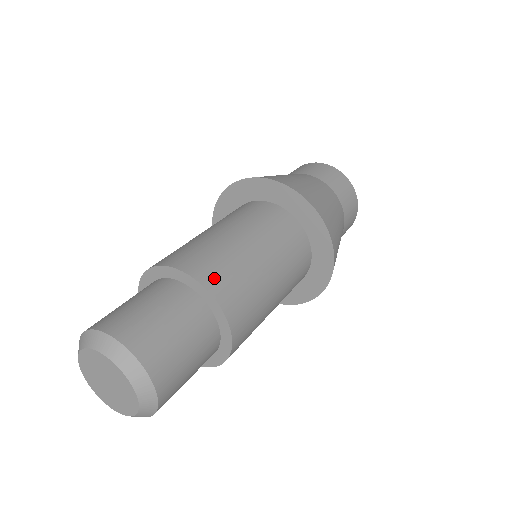
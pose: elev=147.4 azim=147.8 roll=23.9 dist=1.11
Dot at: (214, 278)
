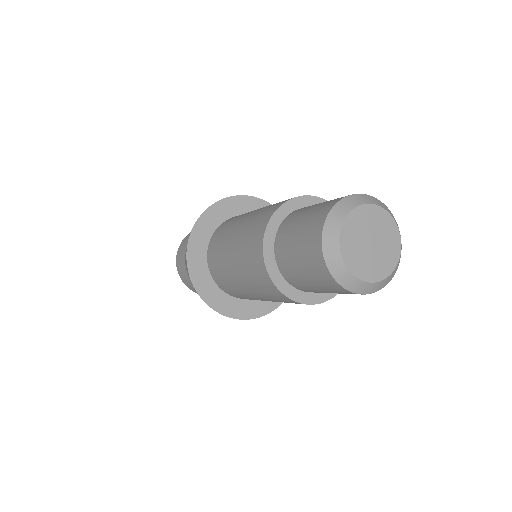
Dot at: occluded
